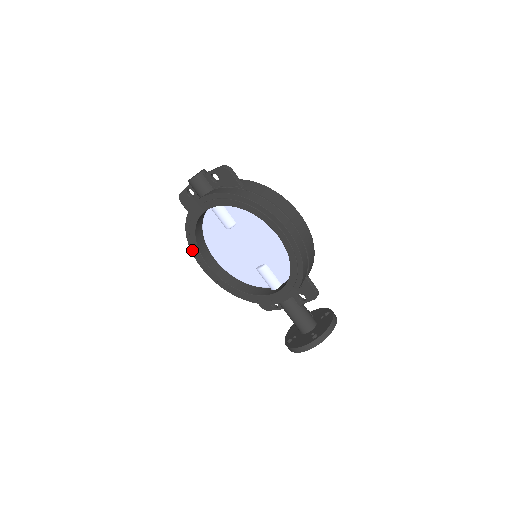
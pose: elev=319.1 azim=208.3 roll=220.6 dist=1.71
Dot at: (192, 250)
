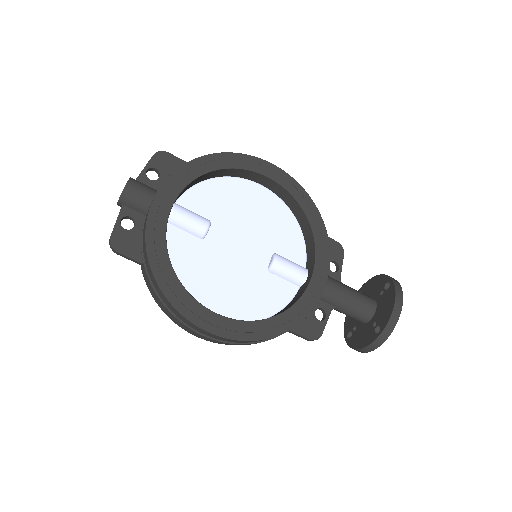
Dot at: (179, 308)
